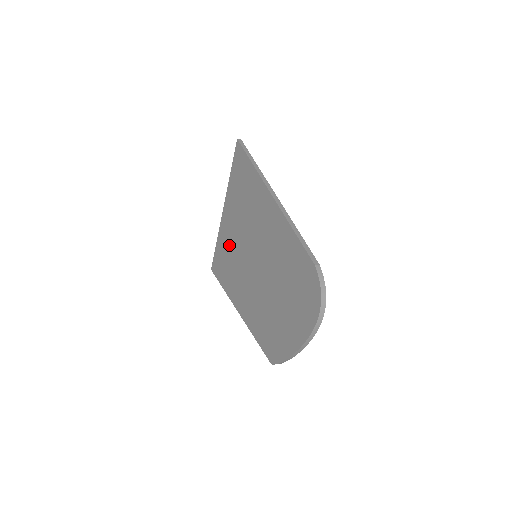
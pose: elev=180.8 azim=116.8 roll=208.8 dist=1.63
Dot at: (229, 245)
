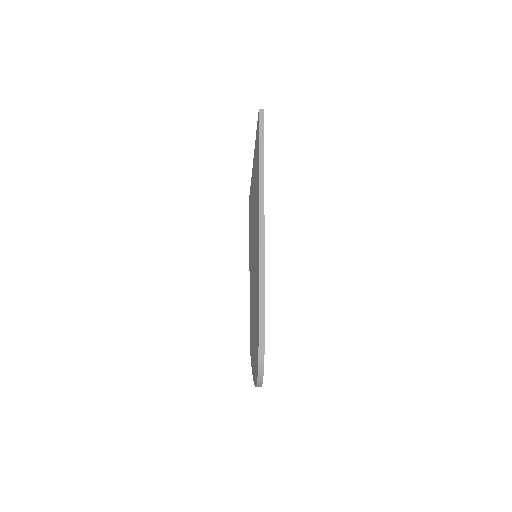
Dot at: (251, 209)
